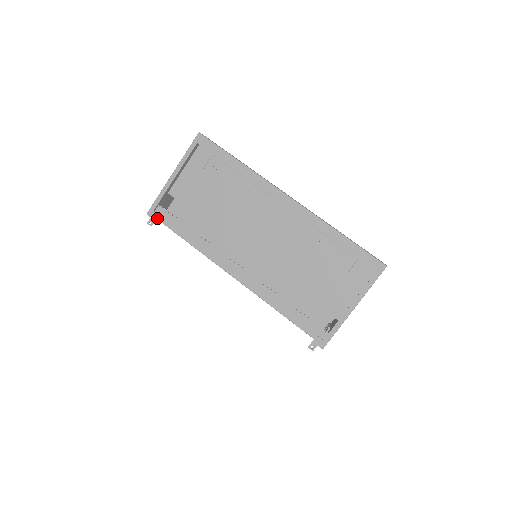
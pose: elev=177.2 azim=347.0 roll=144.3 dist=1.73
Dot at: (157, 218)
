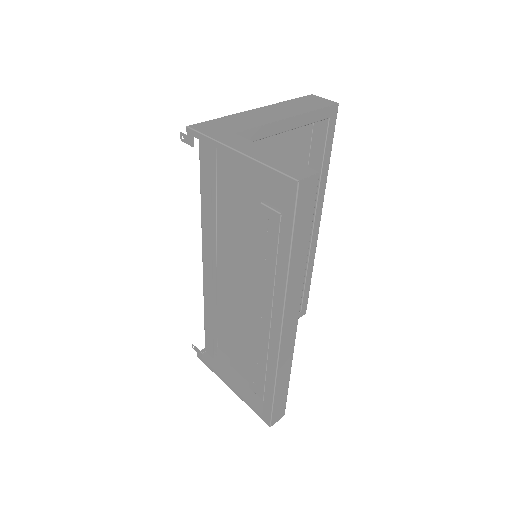
Dot at: occluded
